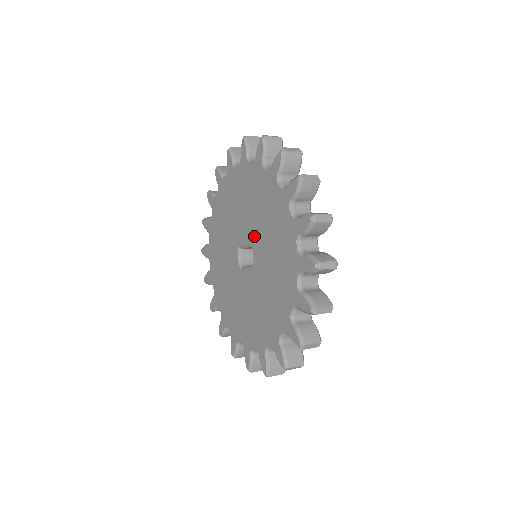
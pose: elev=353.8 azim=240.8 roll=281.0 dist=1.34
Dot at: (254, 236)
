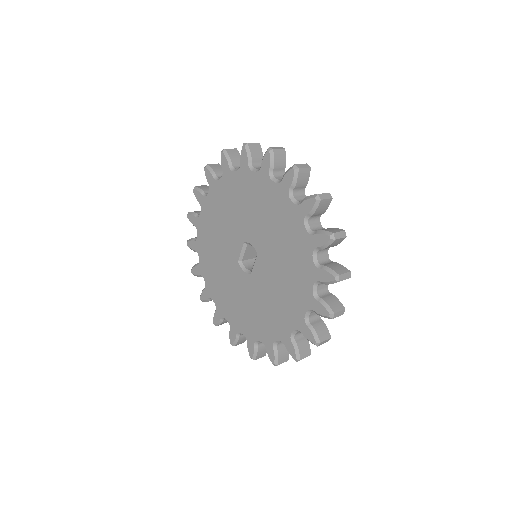
Dot at: (243, 231)
